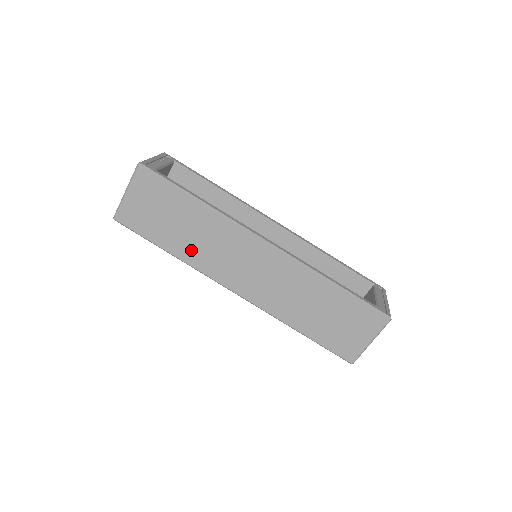
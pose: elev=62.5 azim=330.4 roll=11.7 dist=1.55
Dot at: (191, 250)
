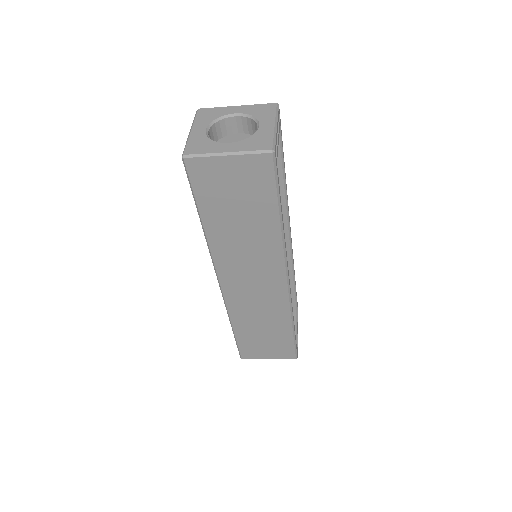
Dot at: (225, 238)
